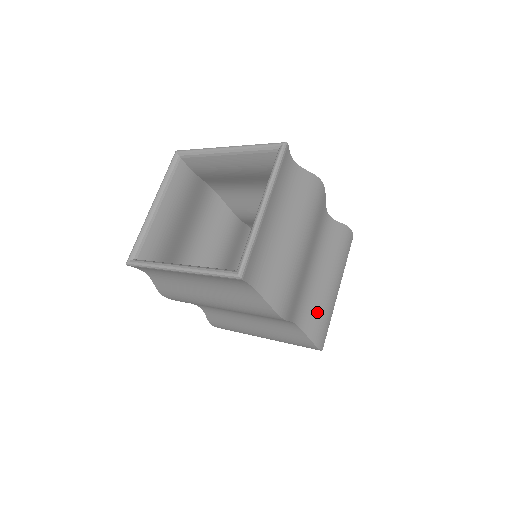
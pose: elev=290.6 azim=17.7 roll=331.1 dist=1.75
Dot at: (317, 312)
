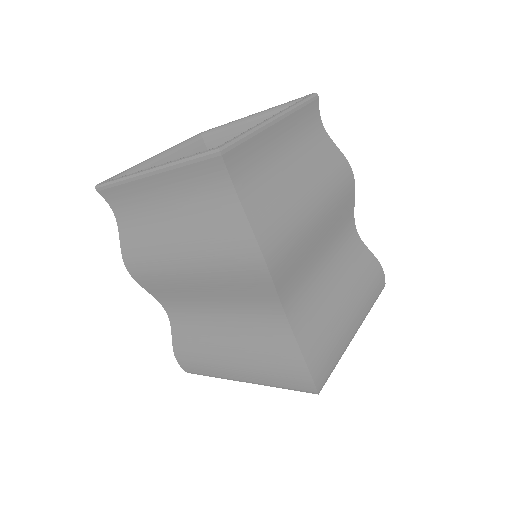
Dot at: (320, 326)
